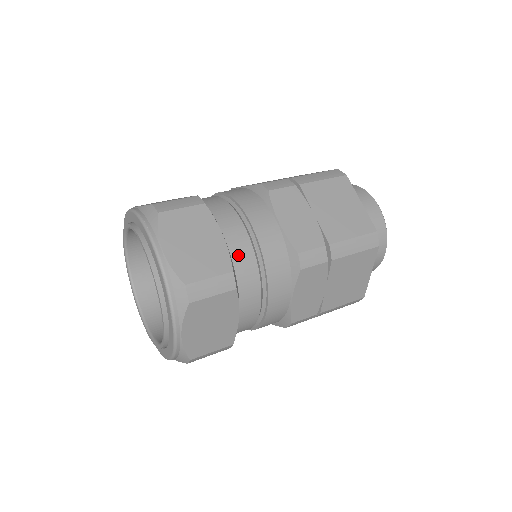
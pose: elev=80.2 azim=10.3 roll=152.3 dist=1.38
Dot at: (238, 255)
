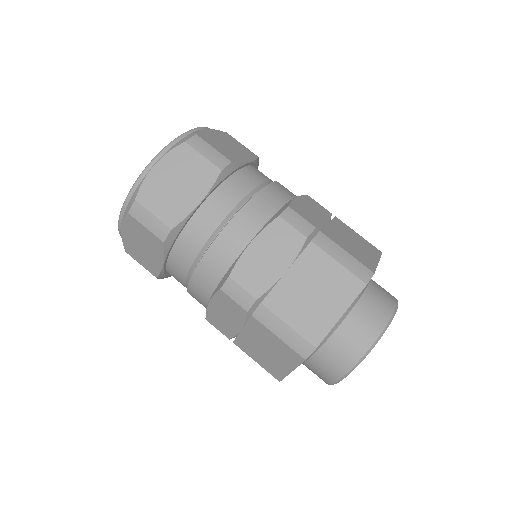
Dot at: (246, 175)
